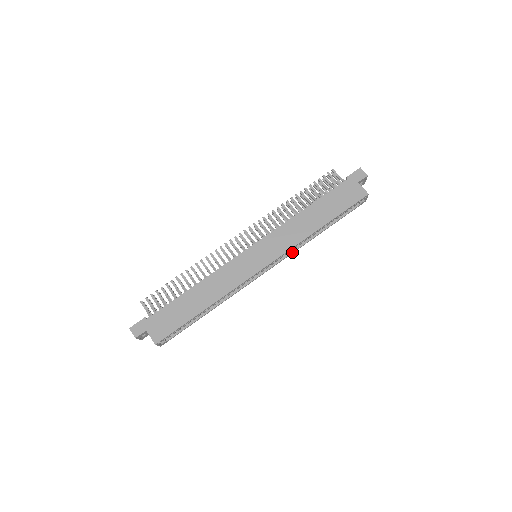
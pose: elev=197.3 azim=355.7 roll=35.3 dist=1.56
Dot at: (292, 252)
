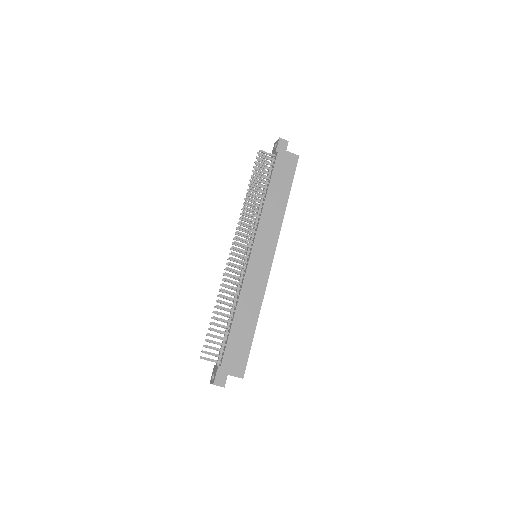
Dot at: occluded
